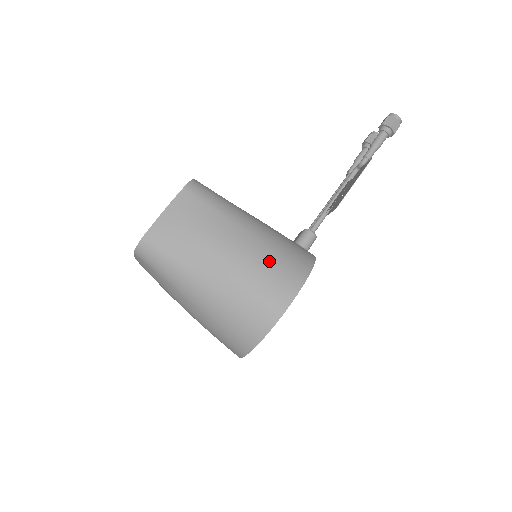
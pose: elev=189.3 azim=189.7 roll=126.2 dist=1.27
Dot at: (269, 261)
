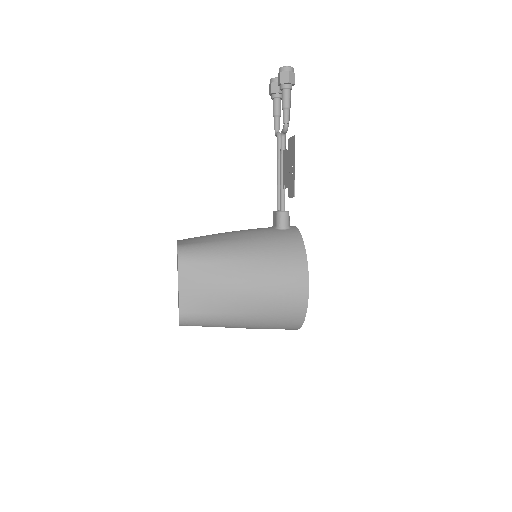
Dot at: (274, 271)
